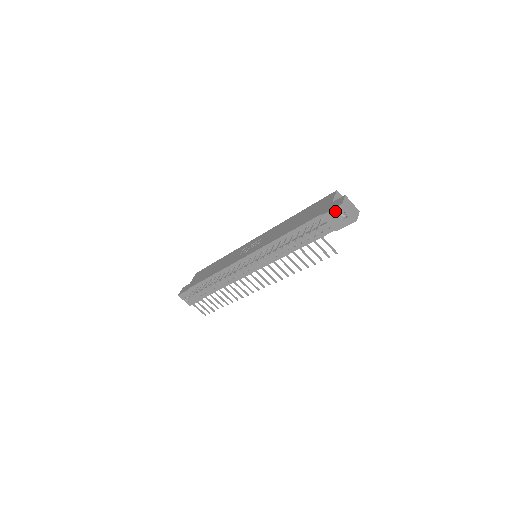
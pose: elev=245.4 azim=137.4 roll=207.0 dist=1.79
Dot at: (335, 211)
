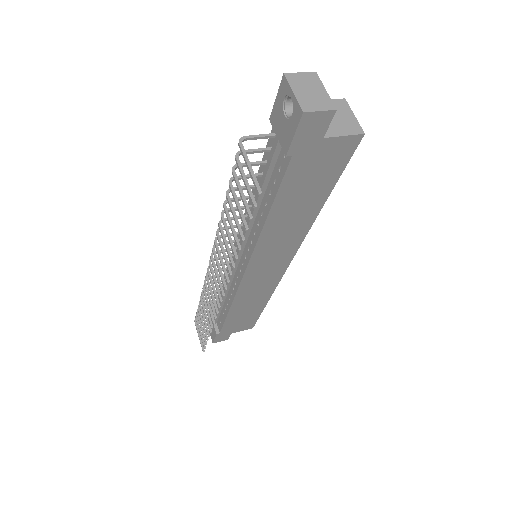
Dot at: (280, 98)
